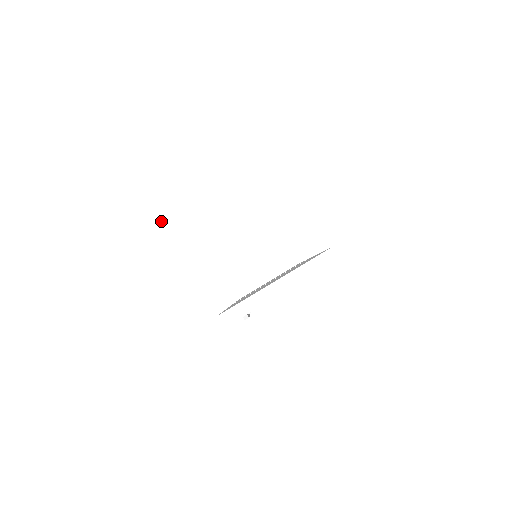
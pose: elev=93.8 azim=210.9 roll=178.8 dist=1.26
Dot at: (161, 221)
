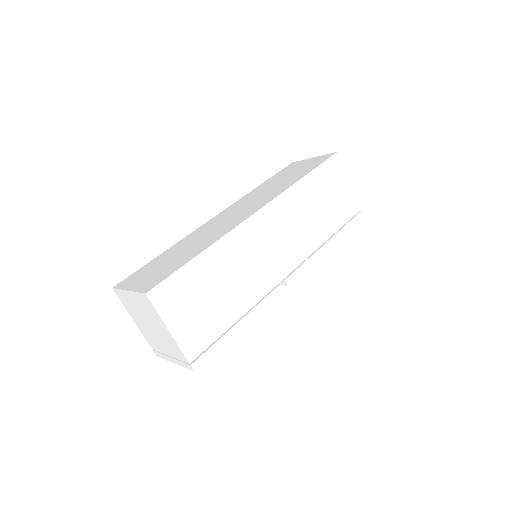
Dot at: (122, 303)
